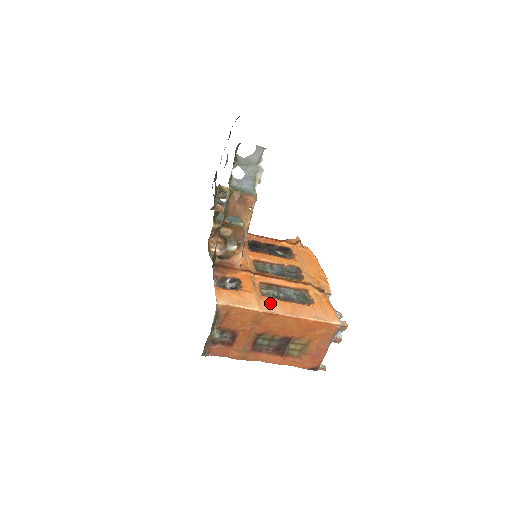
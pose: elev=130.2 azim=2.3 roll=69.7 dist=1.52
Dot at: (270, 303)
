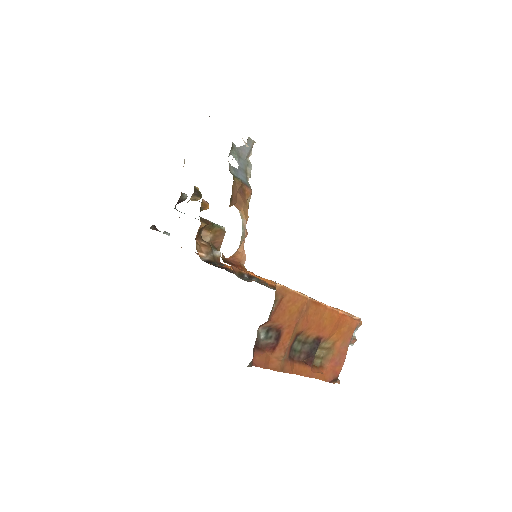
Dot at: occluded
